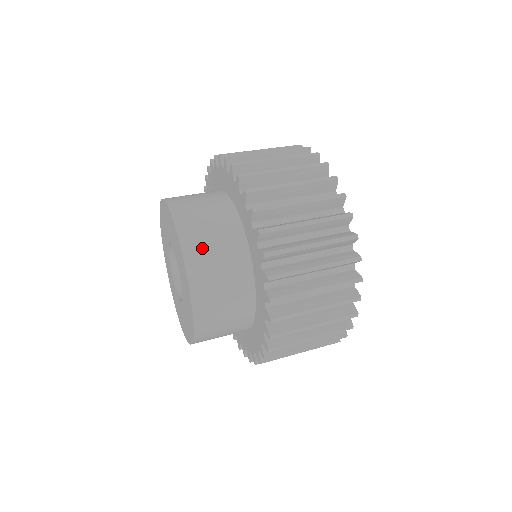
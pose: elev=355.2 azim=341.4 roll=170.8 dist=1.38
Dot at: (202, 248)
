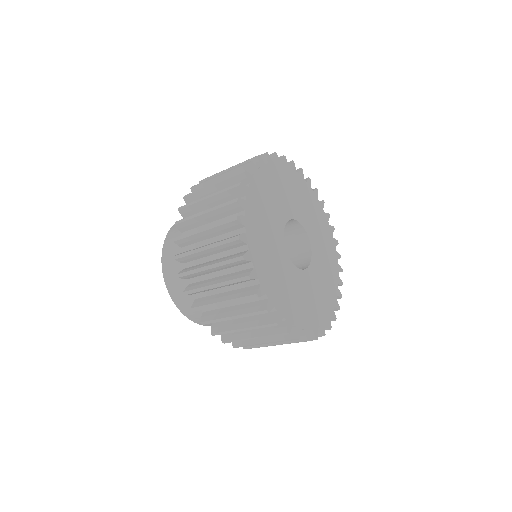
Dot at: (177, 286)
